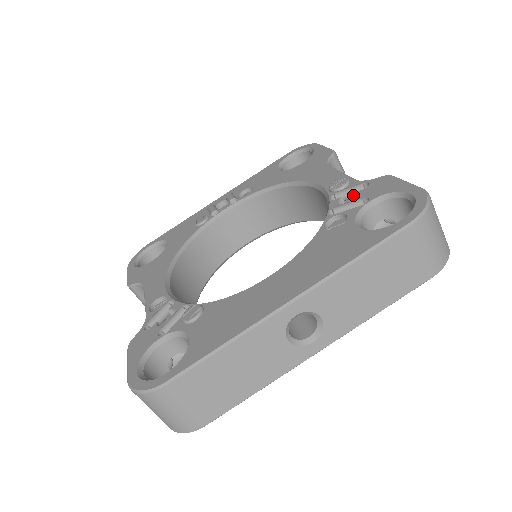
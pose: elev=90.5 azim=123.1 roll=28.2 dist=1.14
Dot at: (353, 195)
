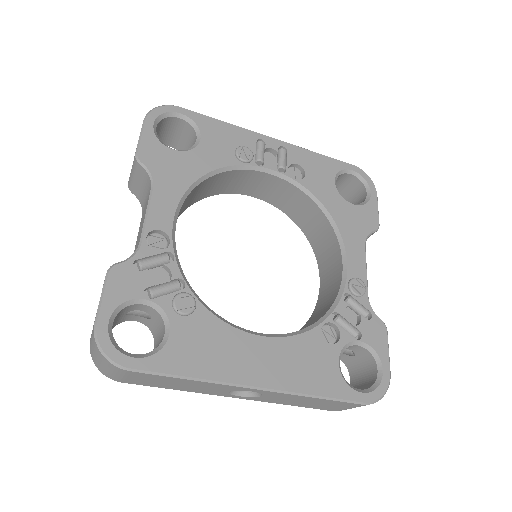
Dot at: (356, 312)
